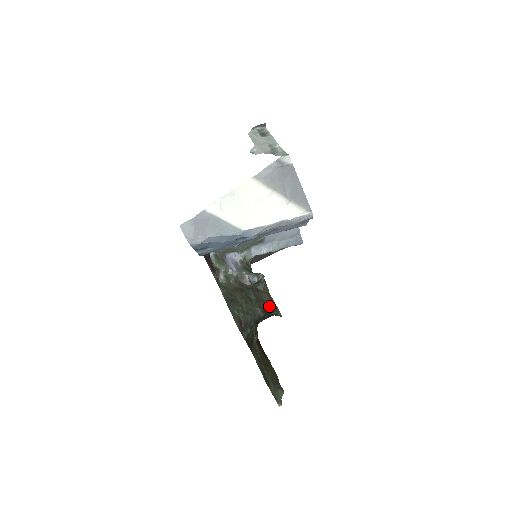
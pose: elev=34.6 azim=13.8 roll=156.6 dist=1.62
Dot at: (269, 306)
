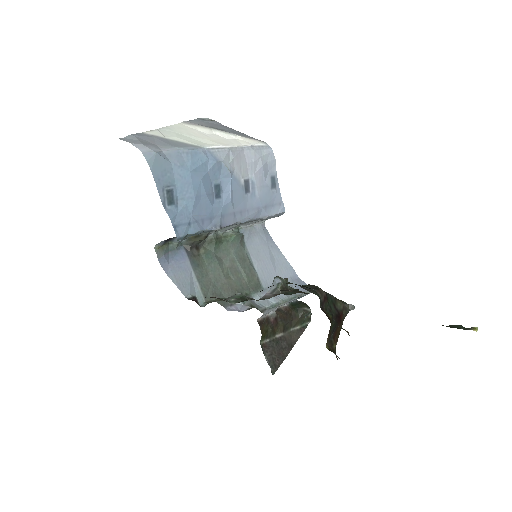
Dot at: occluded
